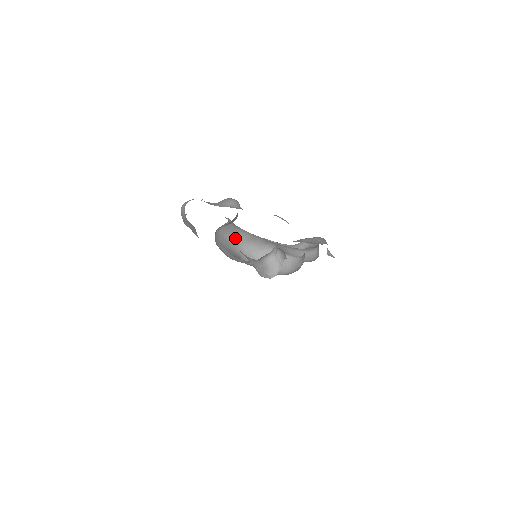
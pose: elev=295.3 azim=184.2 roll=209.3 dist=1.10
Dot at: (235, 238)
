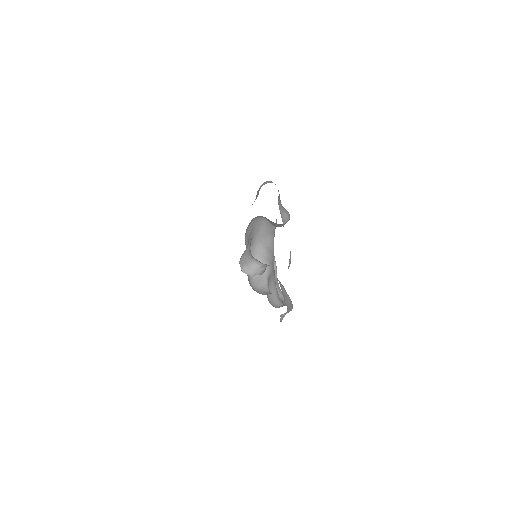
Dot at: (264, 236)
